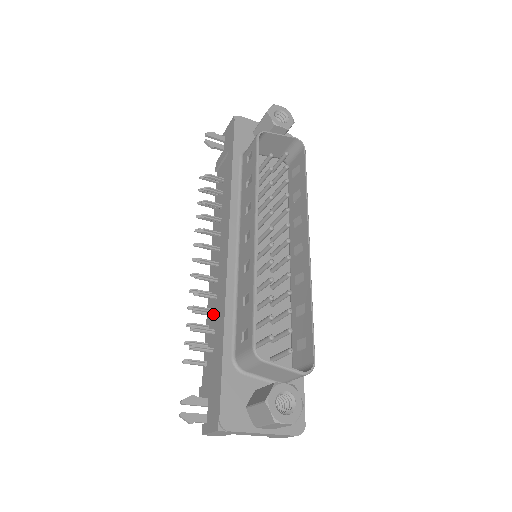
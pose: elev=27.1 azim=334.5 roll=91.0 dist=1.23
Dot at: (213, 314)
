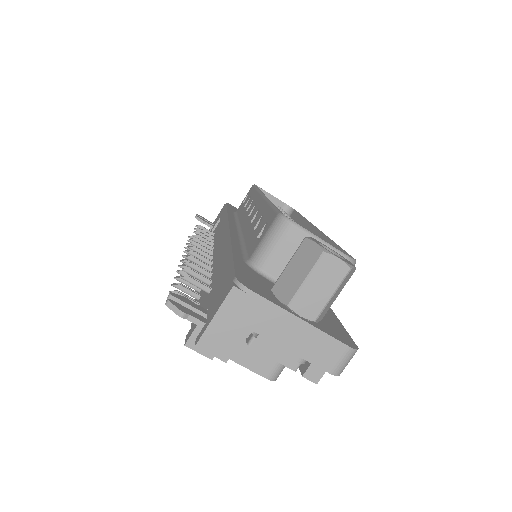
Dot at: (209, 272)
